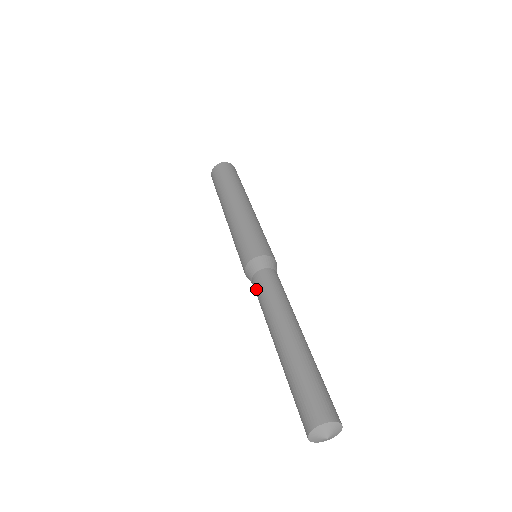
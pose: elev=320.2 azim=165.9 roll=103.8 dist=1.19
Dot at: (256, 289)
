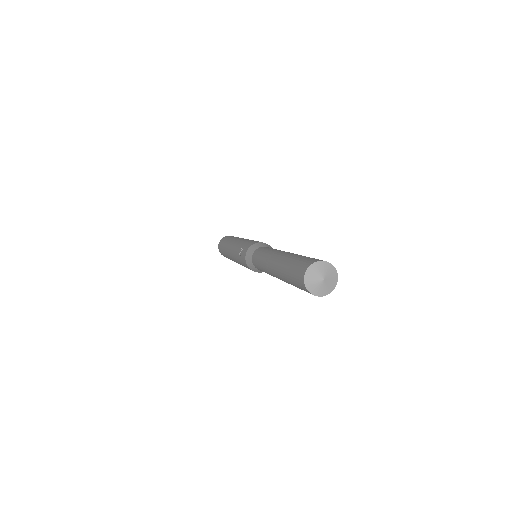
Dot at: (259, 251)
